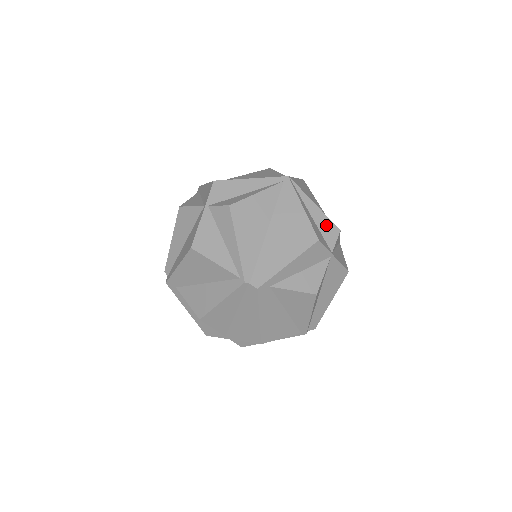
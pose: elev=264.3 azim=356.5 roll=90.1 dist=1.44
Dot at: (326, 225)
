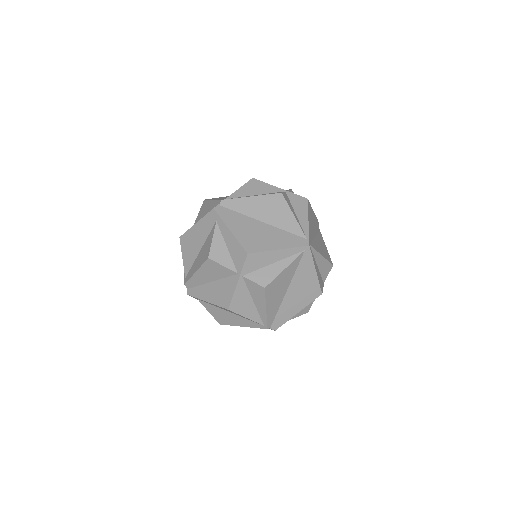
Dot at: (325, 267)
